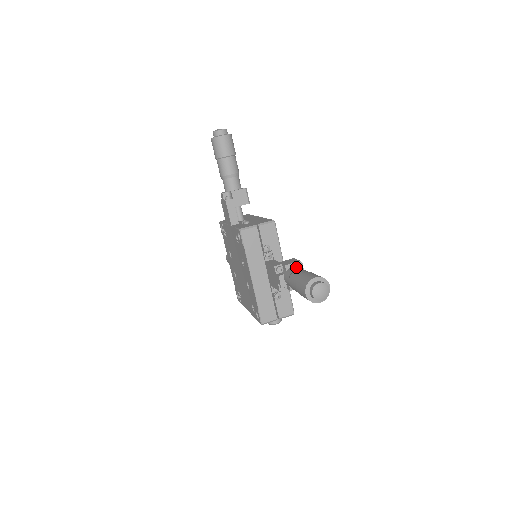
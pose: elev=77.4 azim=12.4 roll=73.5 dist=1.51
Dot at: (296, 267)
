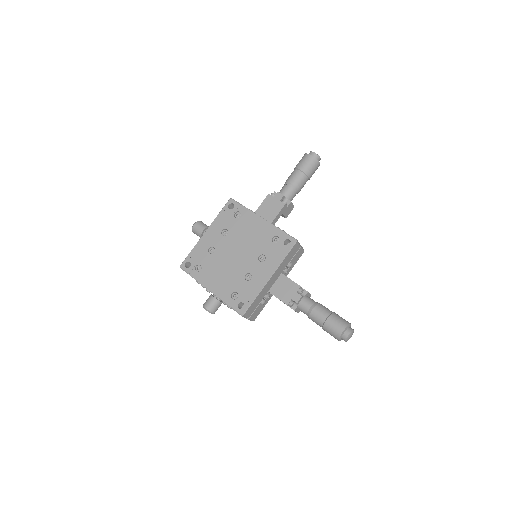
Dot at: occluded
